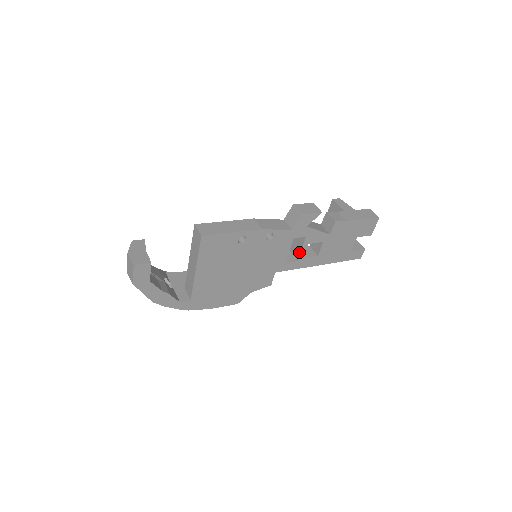
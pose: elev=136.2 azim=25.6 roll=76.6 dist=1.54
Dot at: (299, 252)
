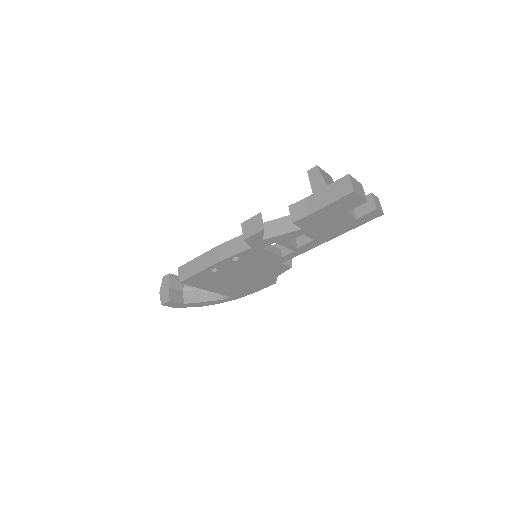
Dot at: (287, 247)
